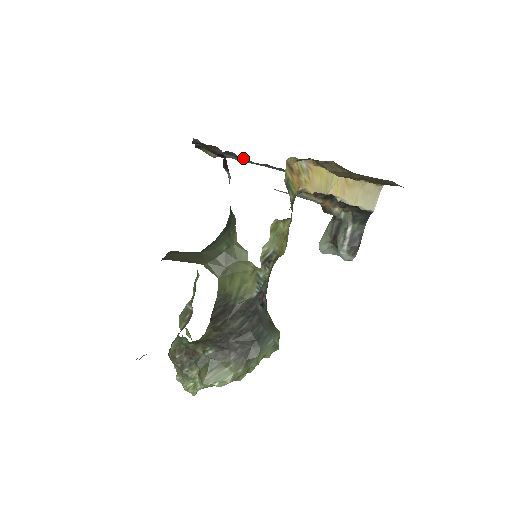
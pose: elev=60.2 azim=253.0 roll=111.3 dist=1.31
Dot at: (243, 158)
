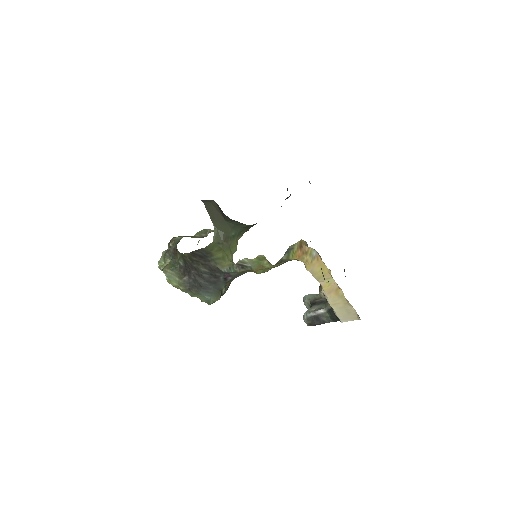
Dot at: occluded
